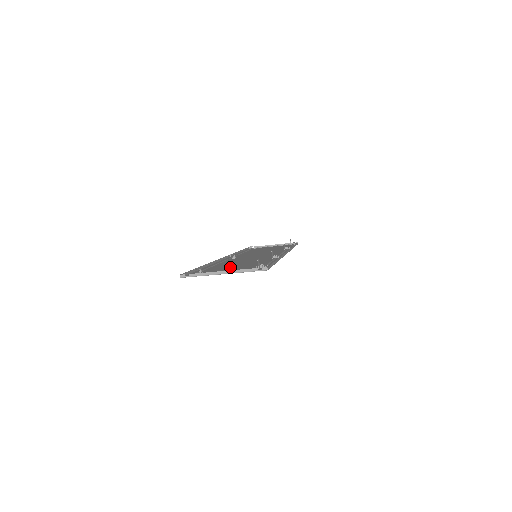
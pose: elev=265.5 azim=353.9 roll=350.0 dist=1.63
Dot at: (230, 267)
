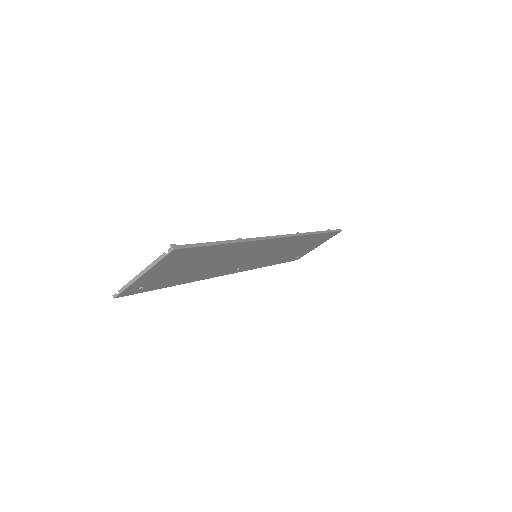
Dot at: (181, 271)
